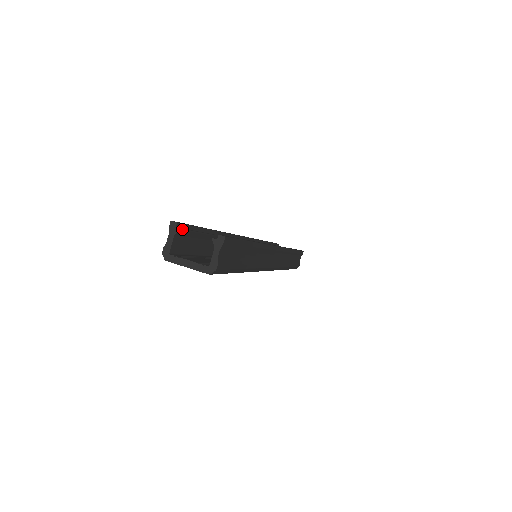
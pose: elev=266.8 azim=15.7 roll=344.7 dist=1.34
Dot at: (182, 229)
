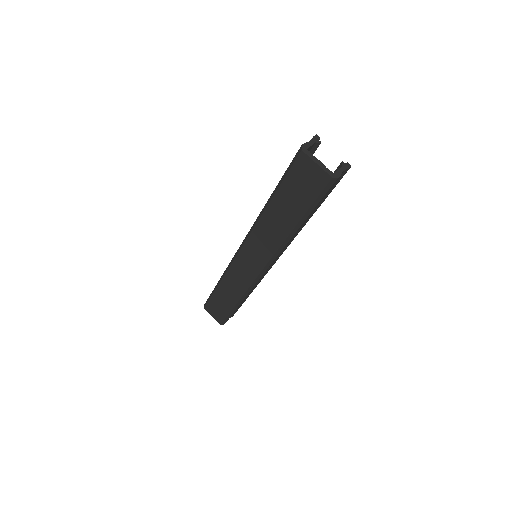
Dot at: occluded
